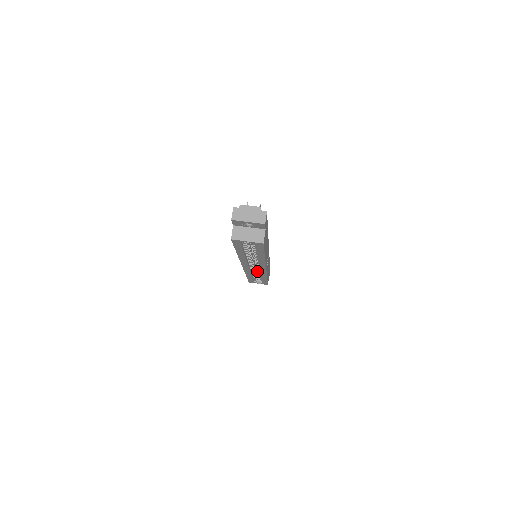
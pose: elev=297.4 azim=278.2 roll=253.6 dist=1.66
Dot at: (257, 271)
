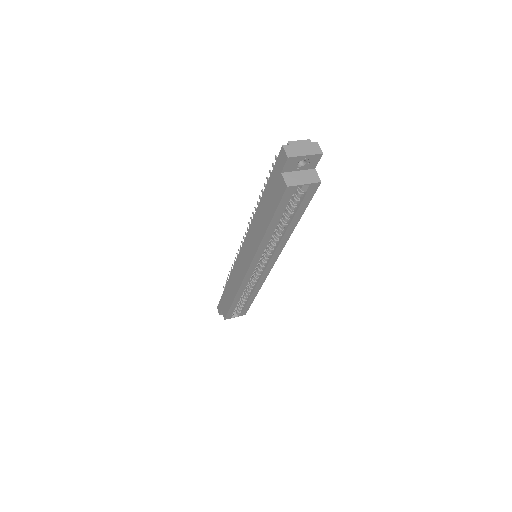
Dot at: occluded
